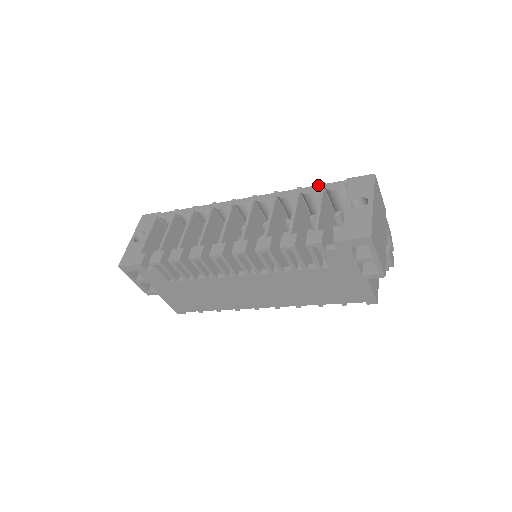
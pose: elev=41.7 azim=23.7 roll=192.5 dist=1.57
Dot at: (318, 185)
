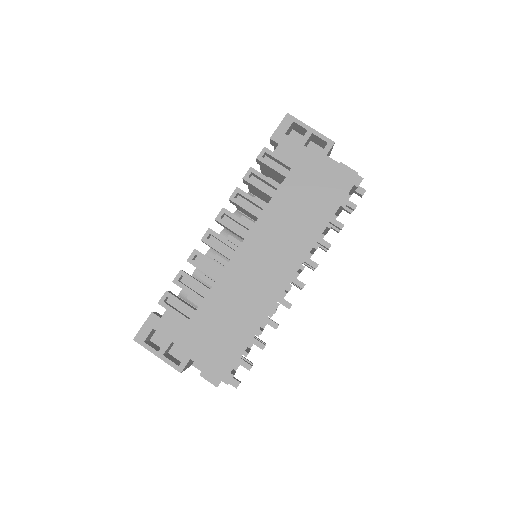
Dot at: occluded
